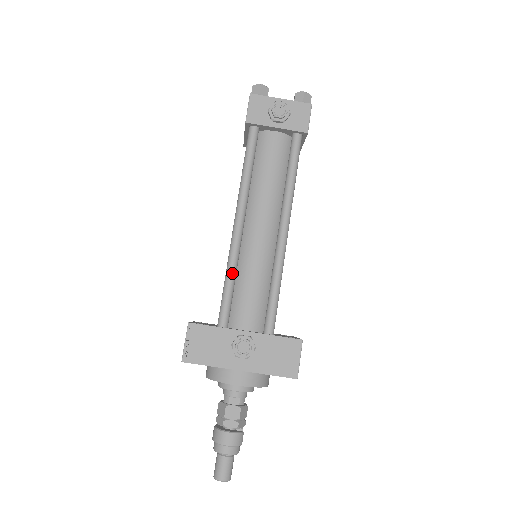
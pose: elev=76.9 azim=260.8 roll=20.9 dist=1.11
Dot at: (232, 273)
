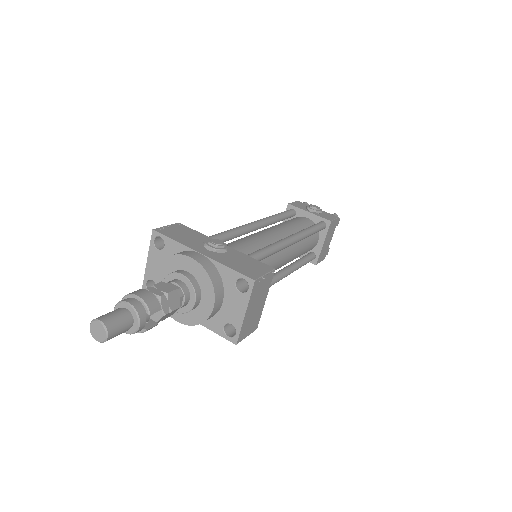
Dot at: (234, 230)
